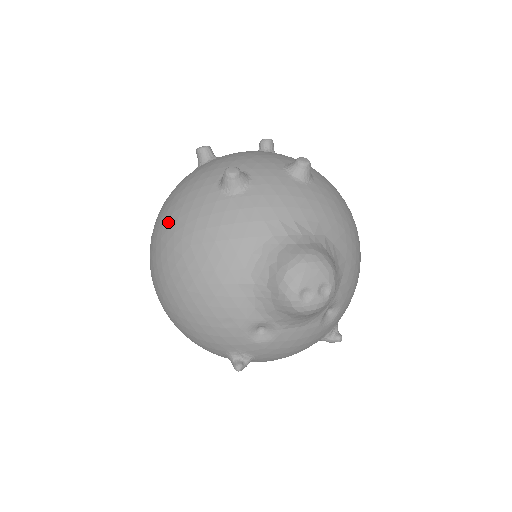
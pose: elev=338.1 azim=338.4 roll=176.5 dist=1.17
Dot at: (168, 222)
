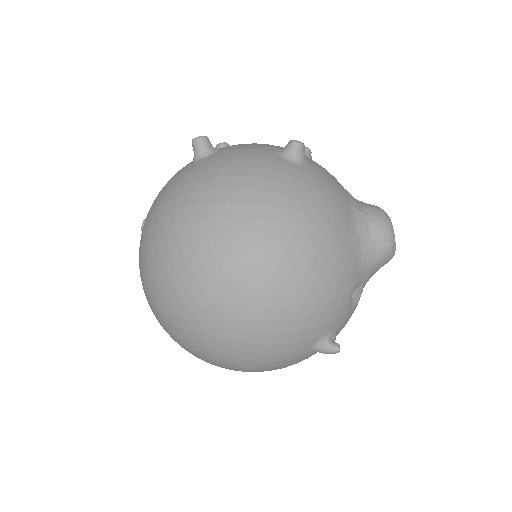
Dot at: (251, 198)
